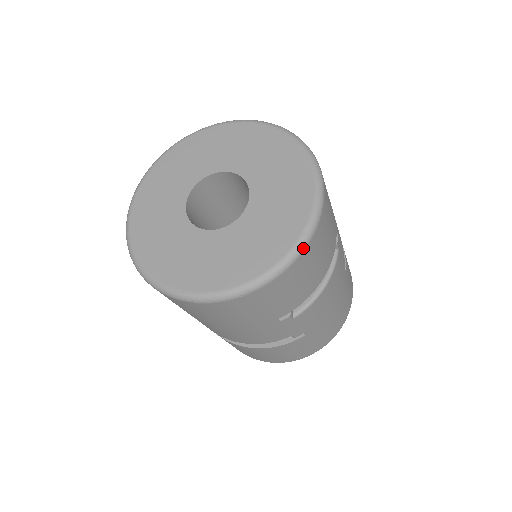
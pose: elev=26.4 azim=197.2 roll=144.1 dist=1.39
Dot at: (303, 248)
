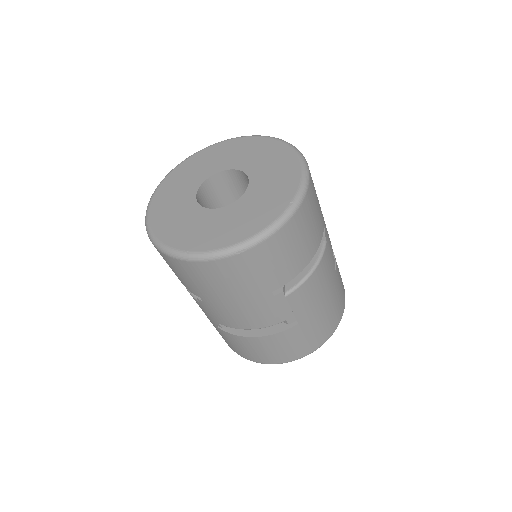
Dot at: (291, 215)
